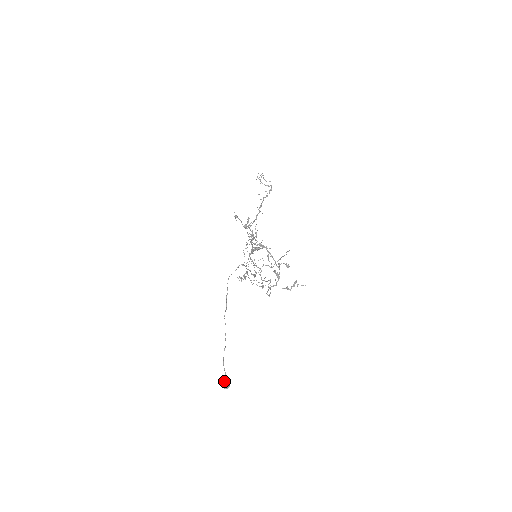
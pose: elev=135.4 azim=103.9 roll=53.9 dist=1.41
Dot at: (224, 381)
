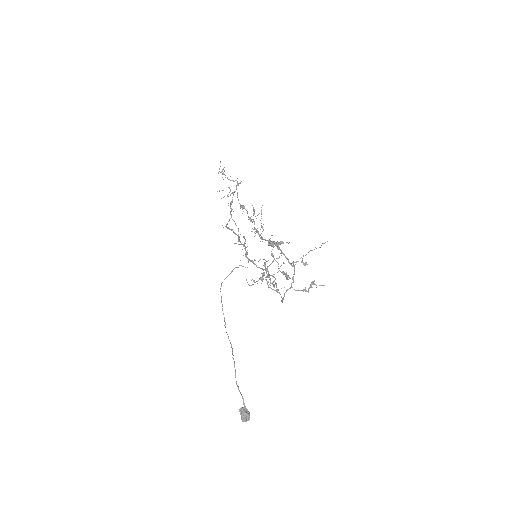
Dot at: (245, 412)
